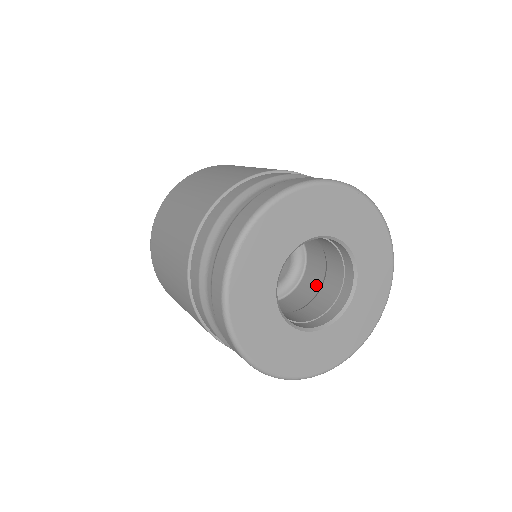
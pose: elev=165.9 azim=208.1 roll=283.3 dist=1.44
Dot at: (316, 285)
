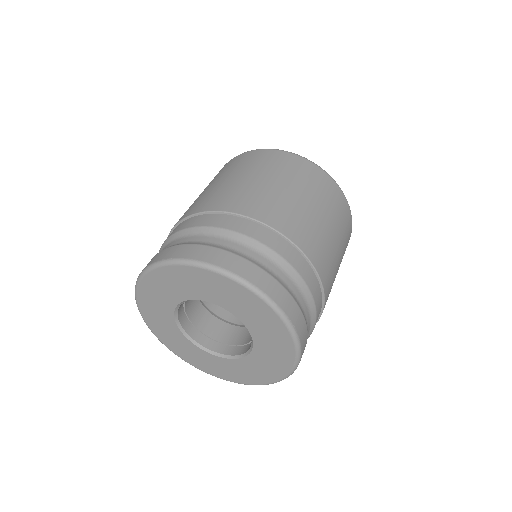
Dot at: occluded
